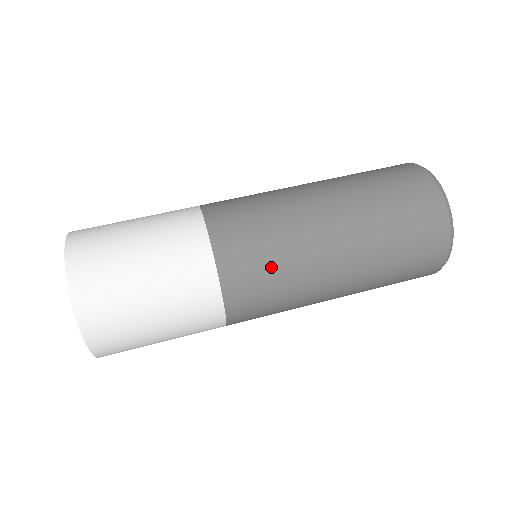
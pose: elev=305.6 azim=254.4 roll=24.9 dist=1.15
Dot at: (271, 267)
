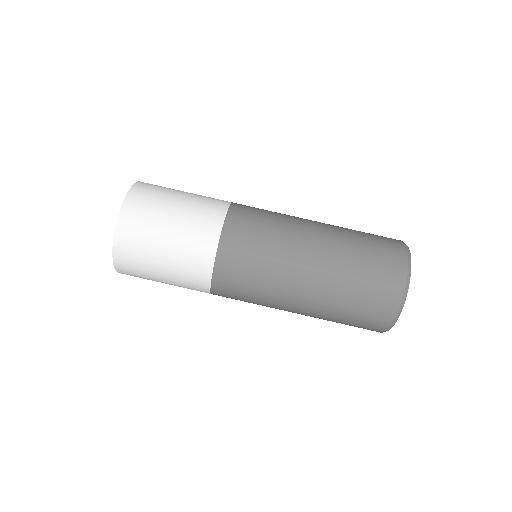
Dot at: (250, 286)
